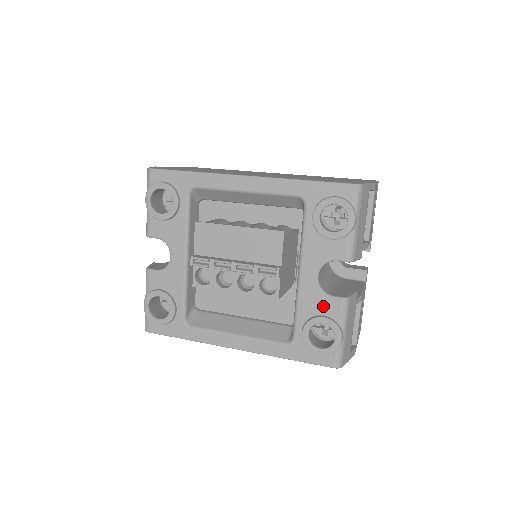
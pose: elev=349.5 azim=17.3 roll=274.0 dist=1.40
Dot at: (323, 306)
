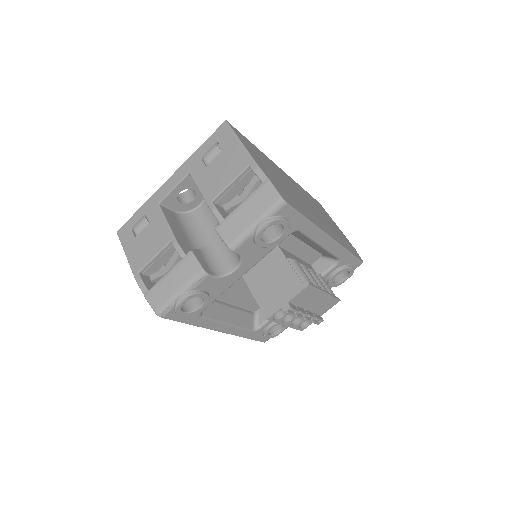
Dot at: occluded
